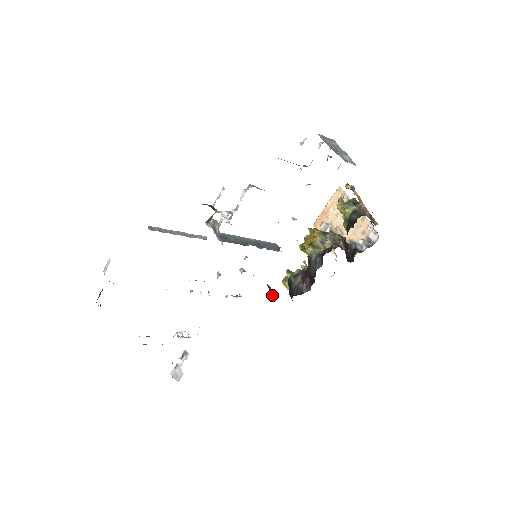
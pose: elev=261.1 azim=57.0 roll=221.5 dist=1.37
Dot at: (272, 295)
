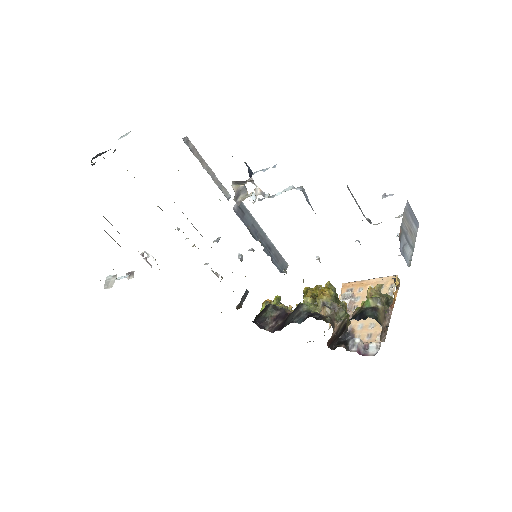
Dot at: occluded
